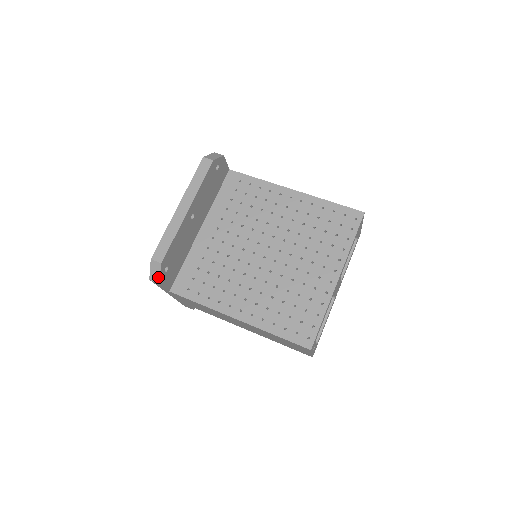
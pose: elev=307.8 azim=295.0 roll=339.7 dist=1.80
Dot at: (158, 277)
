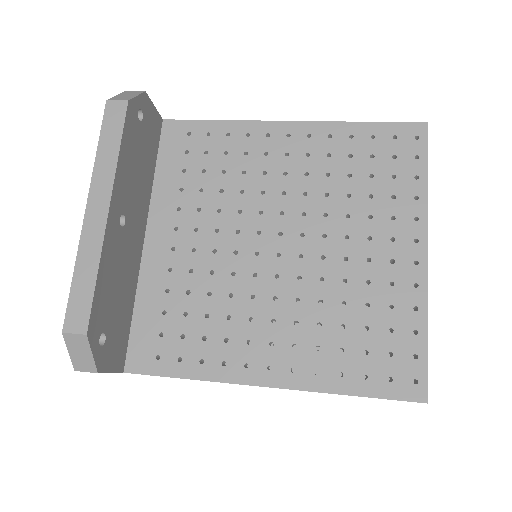
Dot at: (90, 362)
